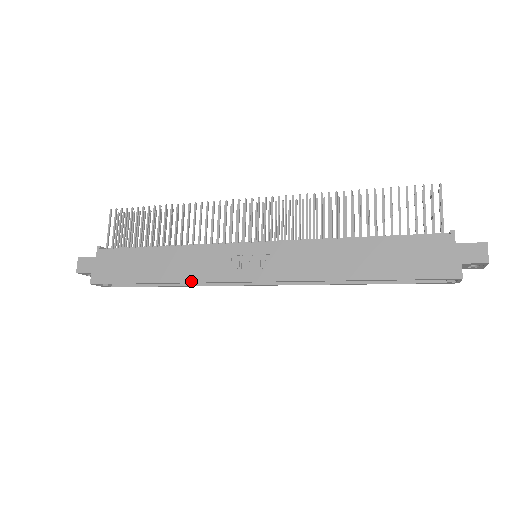
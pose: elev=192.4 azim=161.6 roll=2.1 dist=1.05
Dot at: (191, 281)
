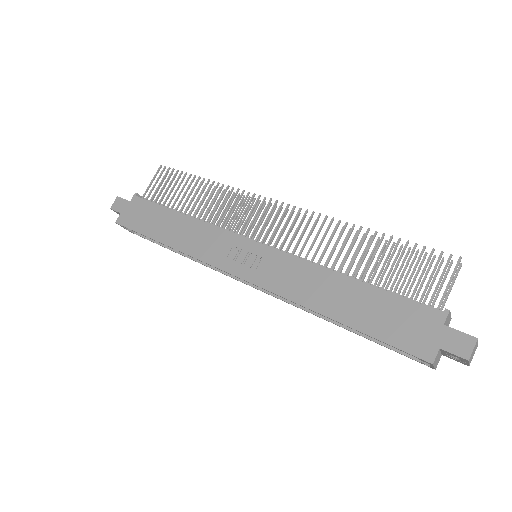
Dot at: (190, 254)
